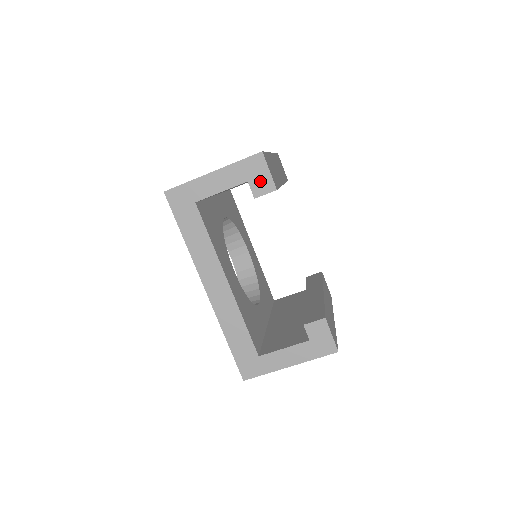
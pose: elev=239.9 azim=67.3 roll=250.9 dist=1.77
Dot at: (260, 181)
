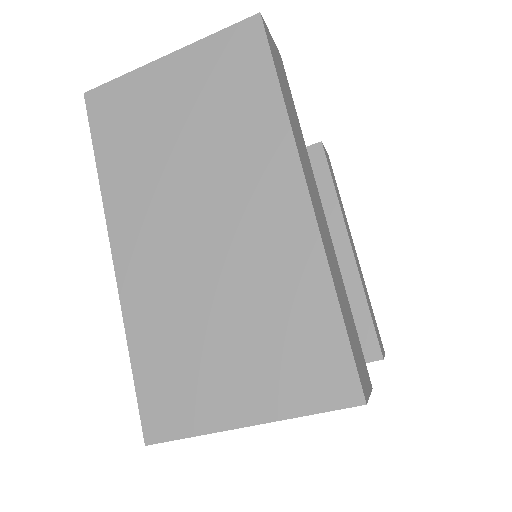
Dot at: occluded
